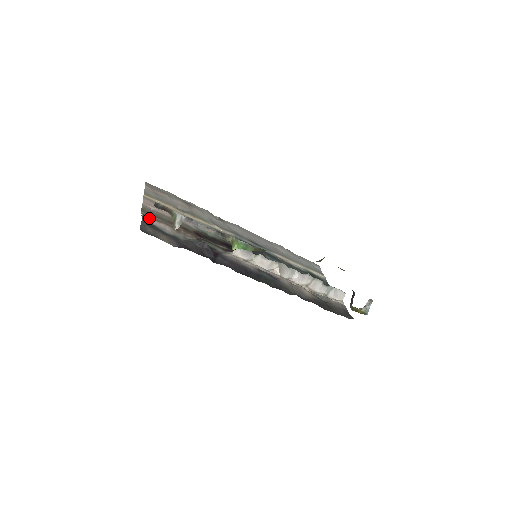
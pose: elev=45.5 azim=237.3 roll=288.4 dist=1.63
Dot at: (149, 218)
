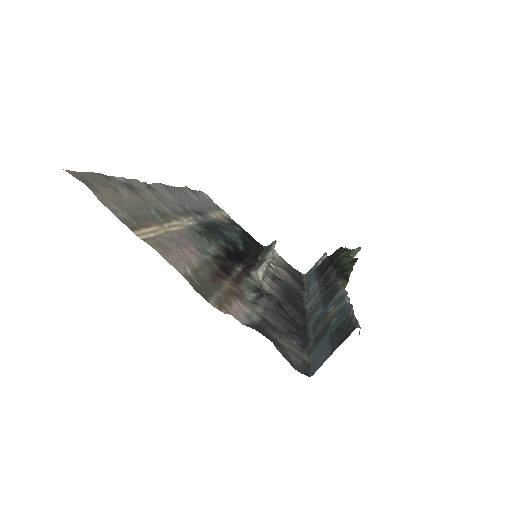
Dot at: (232, 312)
